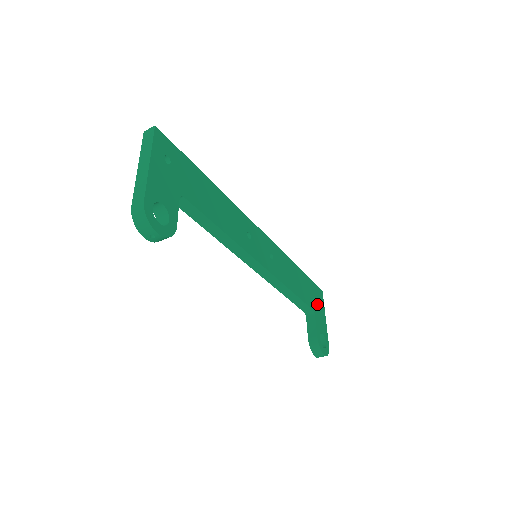
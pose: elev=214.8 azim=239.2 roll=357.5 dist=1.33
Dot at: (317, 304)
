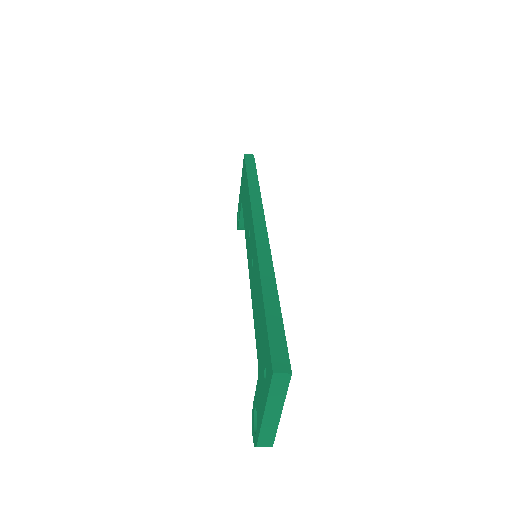
Dot at: occluded
